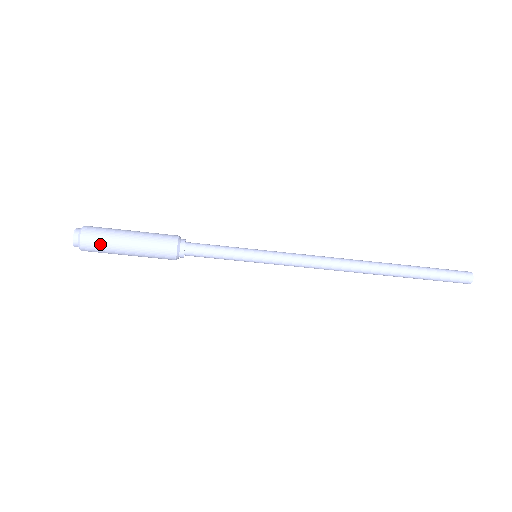
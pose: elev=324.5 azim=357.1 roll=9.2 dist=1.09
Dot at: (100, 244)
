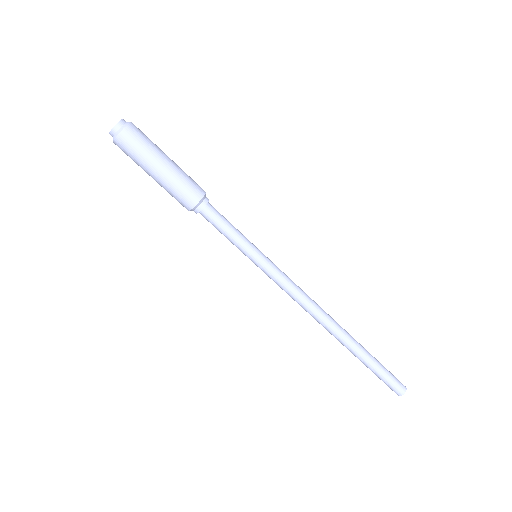
Dot at: (143, 141)
